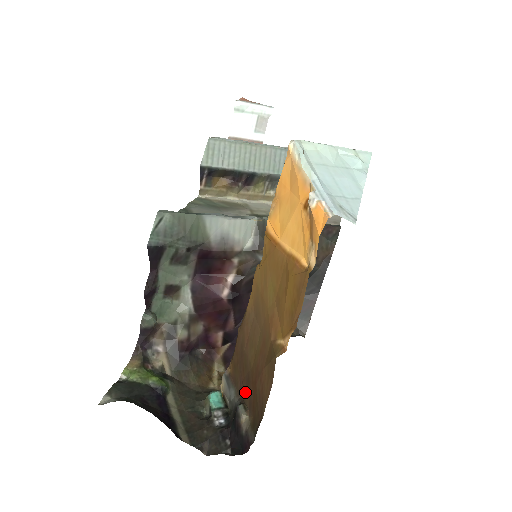
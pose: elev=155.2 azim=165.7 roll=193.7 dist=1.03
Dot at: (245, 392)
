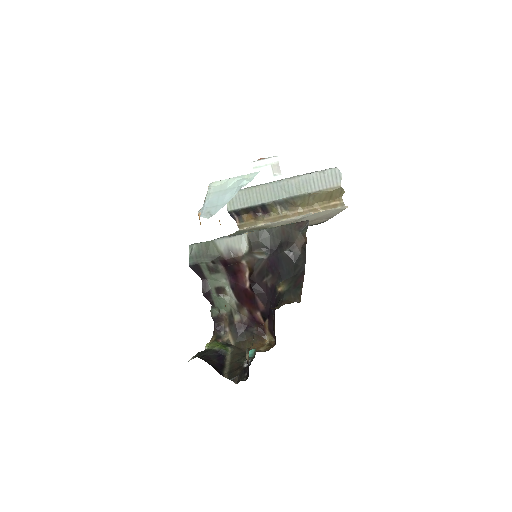
Dot at: occluded
